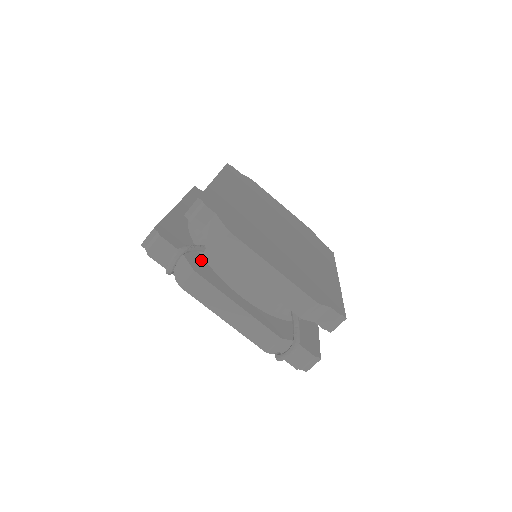
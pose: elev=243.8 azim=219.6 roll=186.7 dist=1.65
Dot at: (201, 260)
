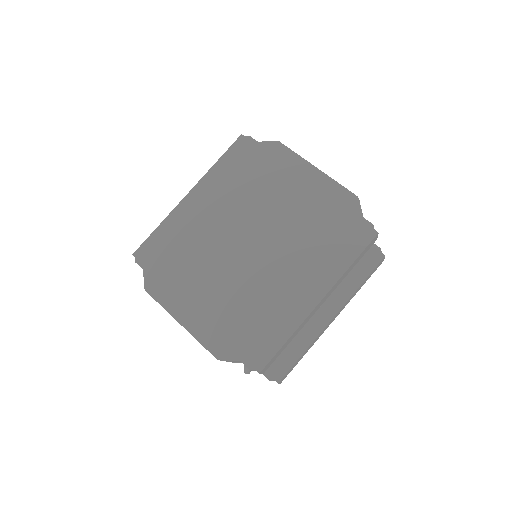
Dot at: occluded
